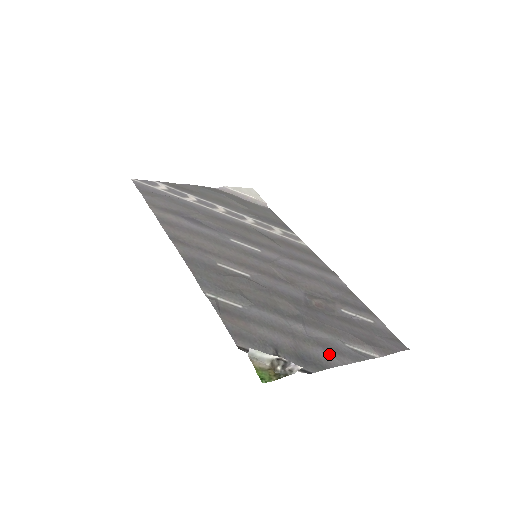
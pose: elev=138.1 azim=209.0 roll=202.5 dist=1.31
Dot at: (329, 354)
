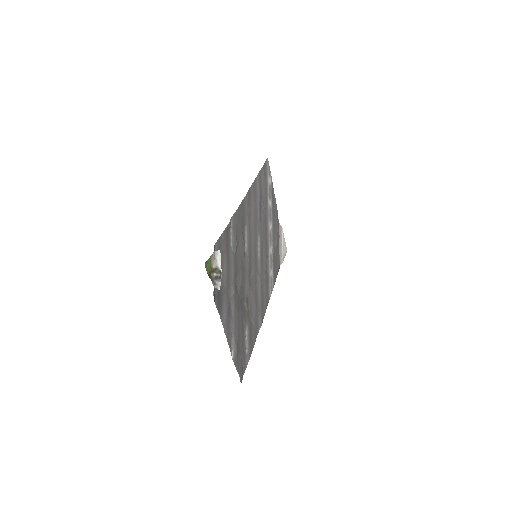
Dot at: (226, 315)
